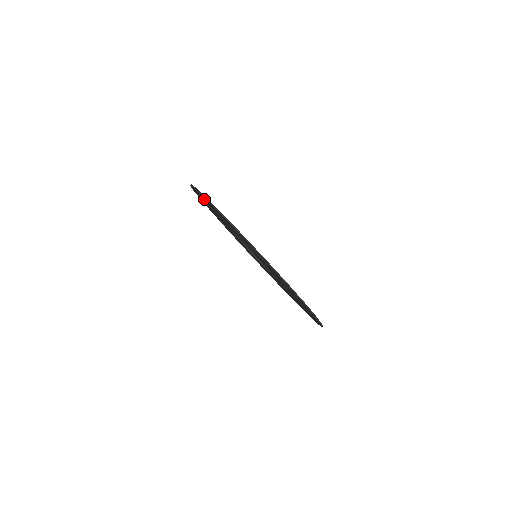
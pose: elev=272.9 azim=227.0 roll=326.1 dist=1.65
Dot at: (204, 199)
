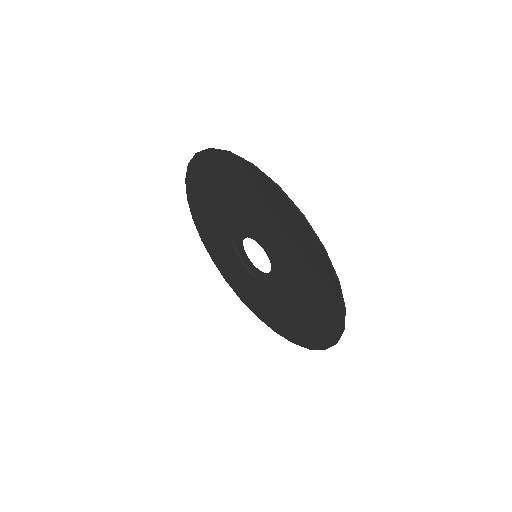
Dot at: (202, 171)
